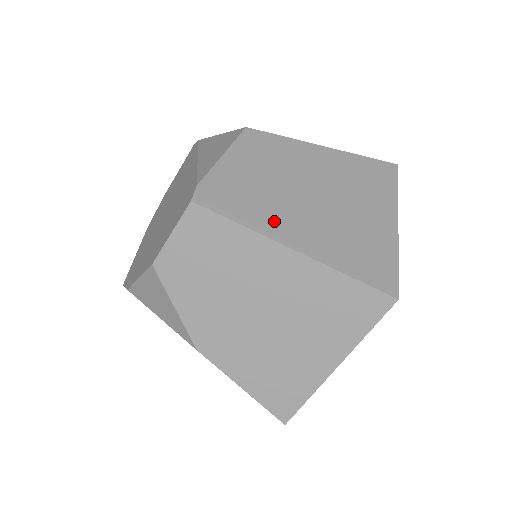
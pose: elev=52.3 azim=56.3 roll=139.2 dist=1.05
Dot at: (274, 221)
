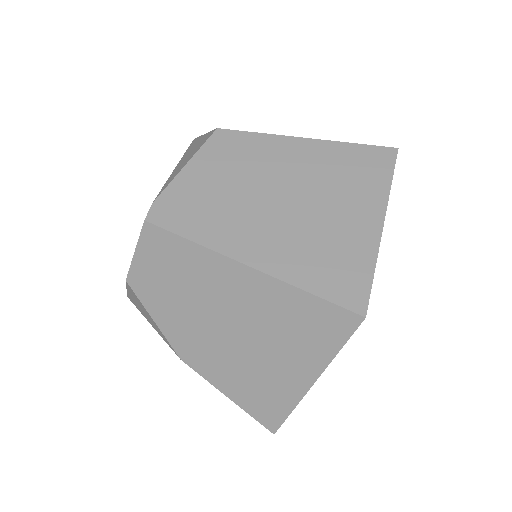
Dot at: (230, 234)
